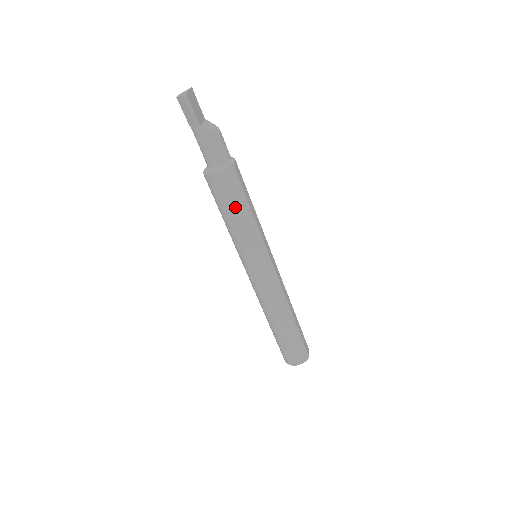
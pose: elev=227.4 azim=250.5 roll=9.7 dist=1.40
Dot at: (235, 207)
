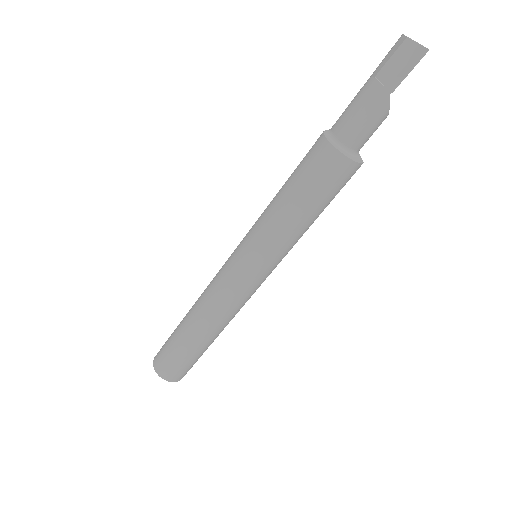
Dot at: (316, 204)
